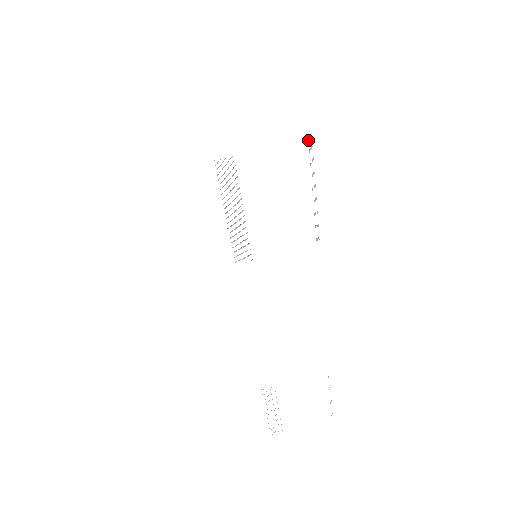
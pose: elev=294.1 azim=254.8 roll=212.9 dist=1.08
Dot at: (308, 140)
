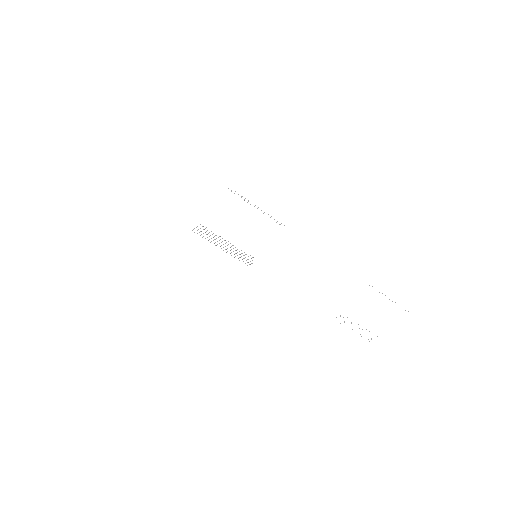
Dot at: occluded
